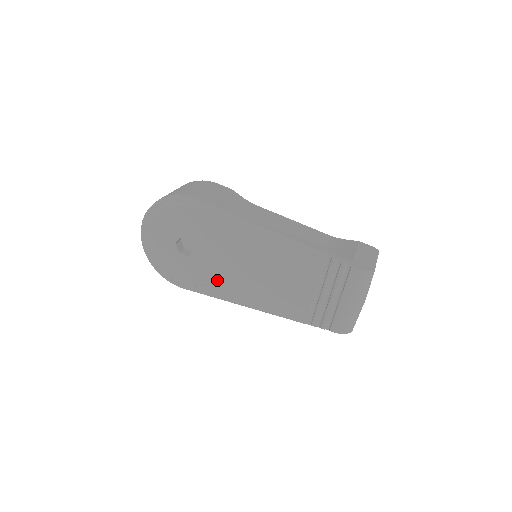
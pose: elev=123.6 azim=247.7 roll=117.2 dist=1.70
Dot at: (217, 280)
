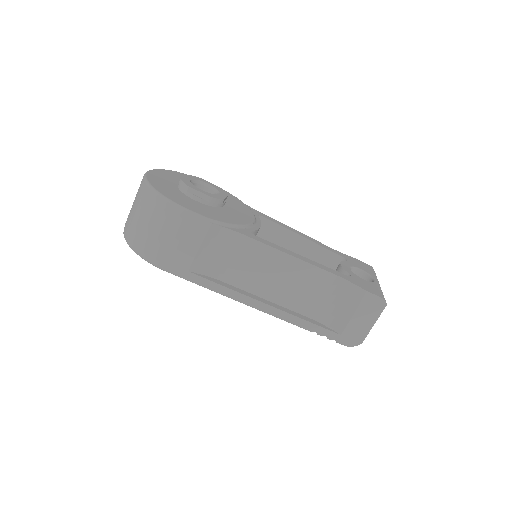
Dot at: occluded
